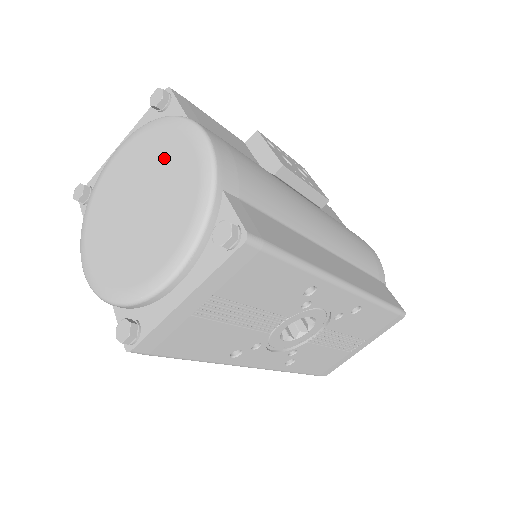
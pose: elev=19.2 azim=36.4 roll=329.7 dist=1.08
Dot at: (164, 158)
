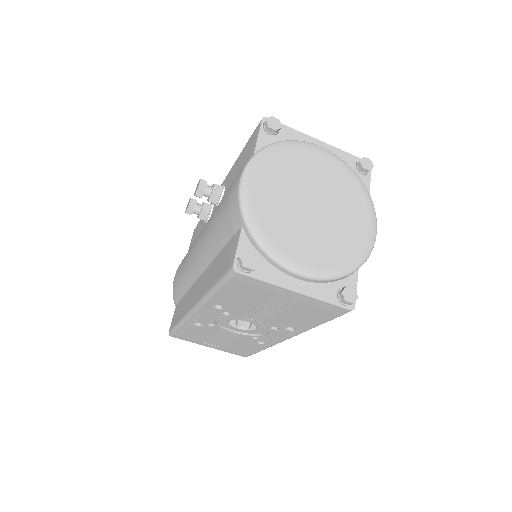
Dot at: (349, 207)
